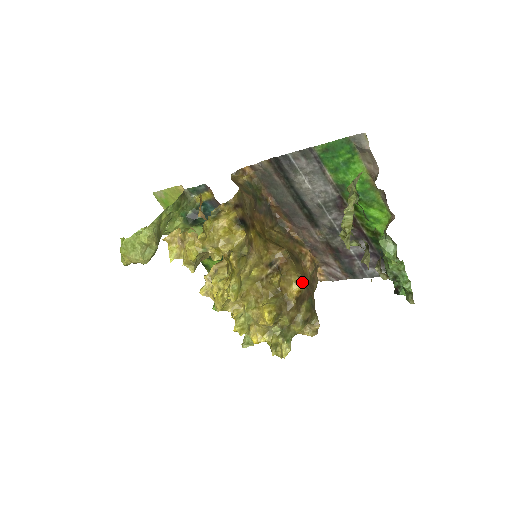
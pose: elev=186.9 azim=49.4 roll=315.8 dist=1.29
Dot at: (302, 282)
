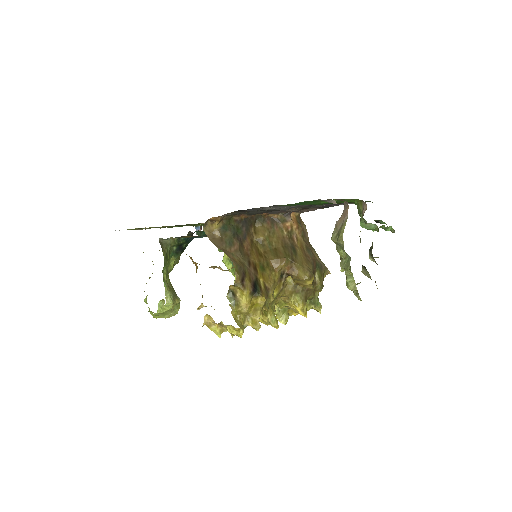
Dot at: (312, 276)
